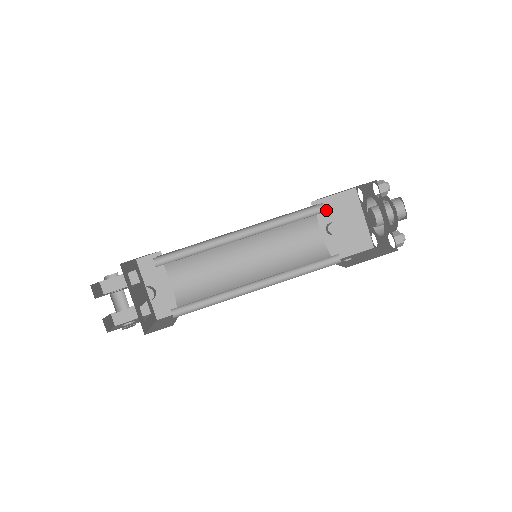
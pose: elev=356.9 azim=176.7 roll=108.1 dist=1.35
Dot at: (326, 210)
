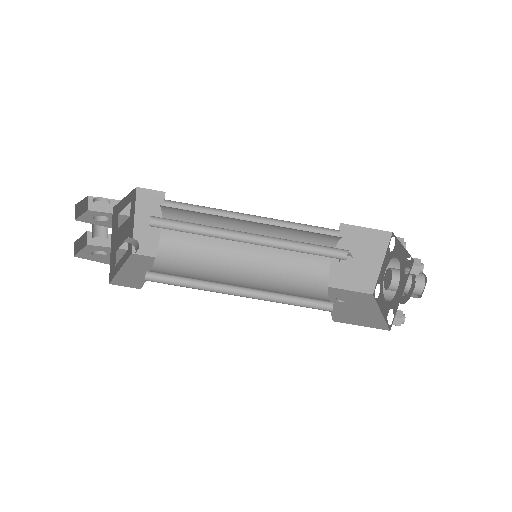
Dot at: (350, 238)
